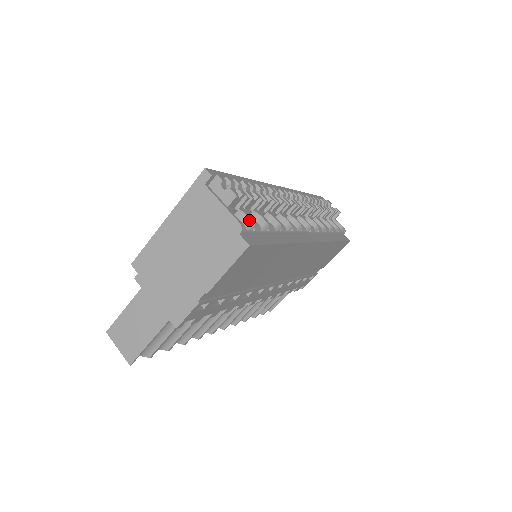
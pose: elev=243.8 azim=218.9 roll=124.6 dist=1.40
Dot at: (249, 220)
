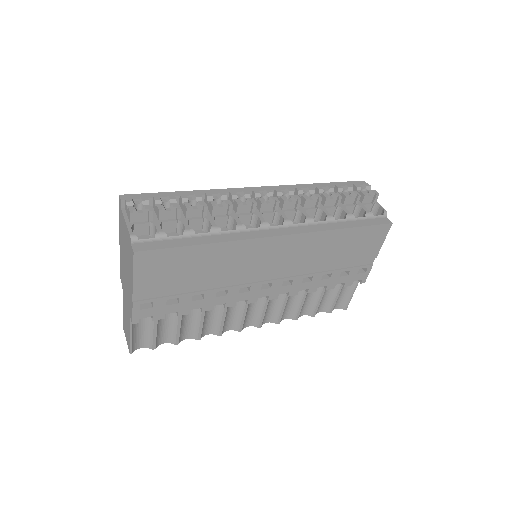
Dot at: (156, 229)
